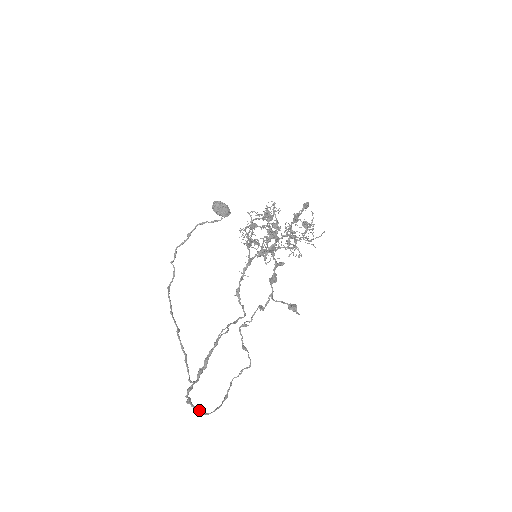
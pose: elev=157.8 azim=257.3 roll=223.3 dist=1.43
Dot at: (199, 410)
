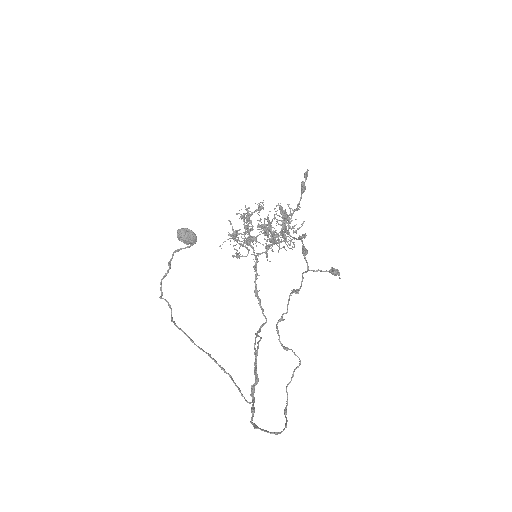
Dot at: (270, 432)
